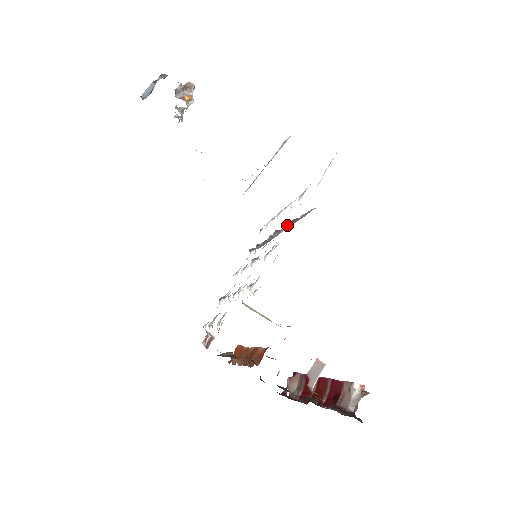
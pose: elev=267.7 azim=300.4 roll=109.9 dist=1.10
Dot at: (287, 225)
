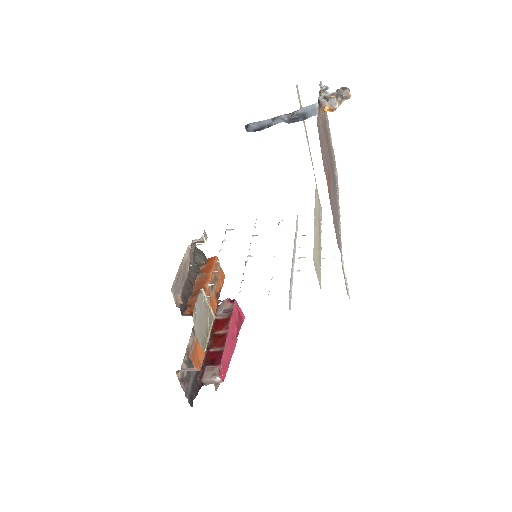
Dot at: occluded
